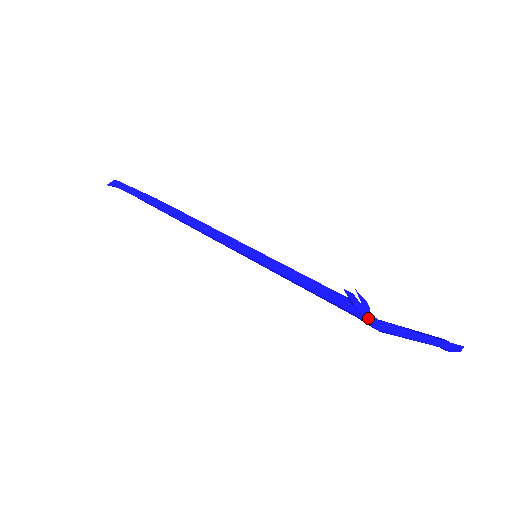
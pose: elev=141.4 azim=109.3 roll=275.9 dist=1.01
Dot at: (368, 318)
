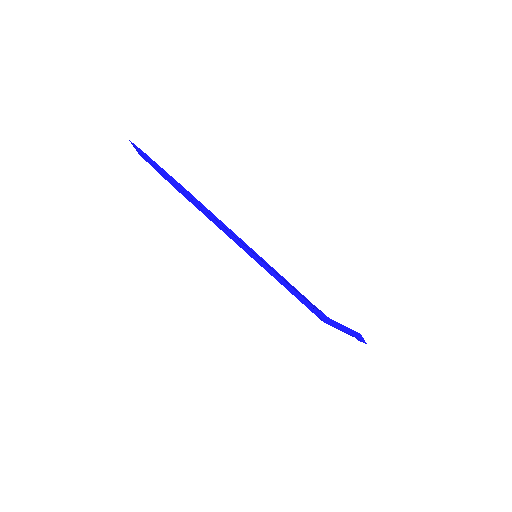
Dot at: (319, 317)
